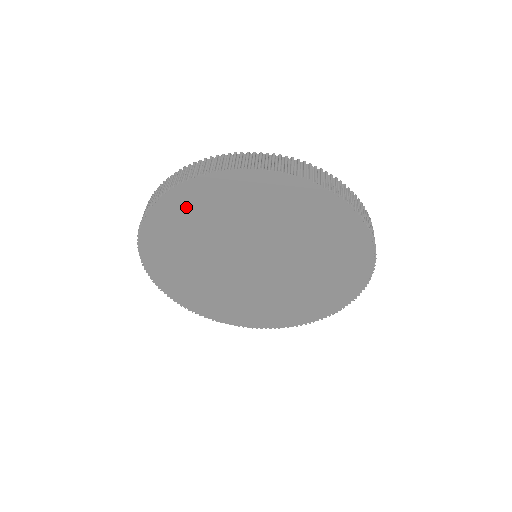
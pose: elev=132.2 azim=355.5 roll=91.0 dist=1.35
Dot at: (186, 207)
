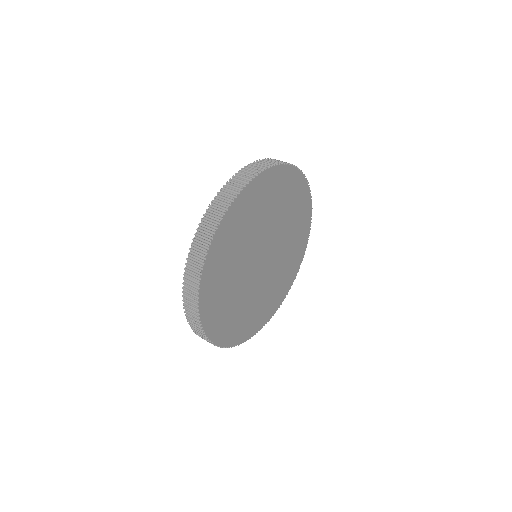
Dot at: (217, 265)
